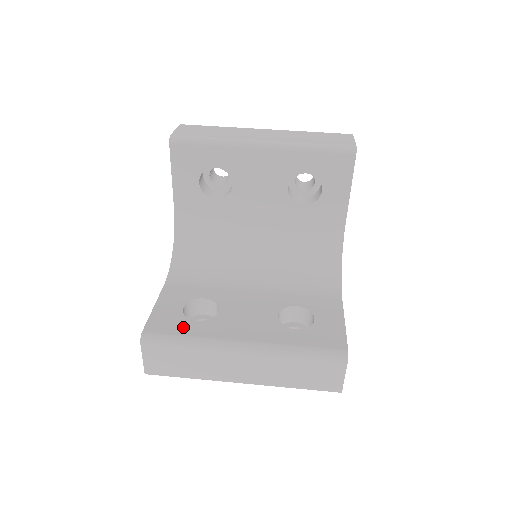
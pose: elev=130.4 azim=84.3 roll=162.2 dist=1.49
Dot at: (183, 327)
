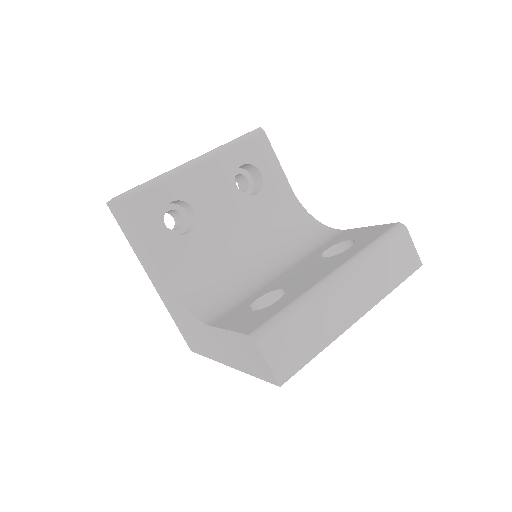
Dot at: (275, 308)
